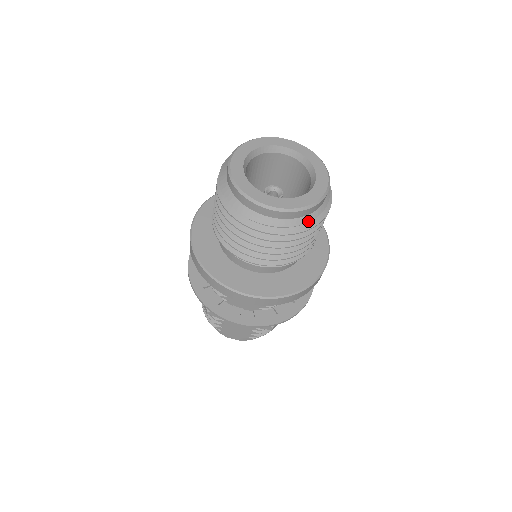
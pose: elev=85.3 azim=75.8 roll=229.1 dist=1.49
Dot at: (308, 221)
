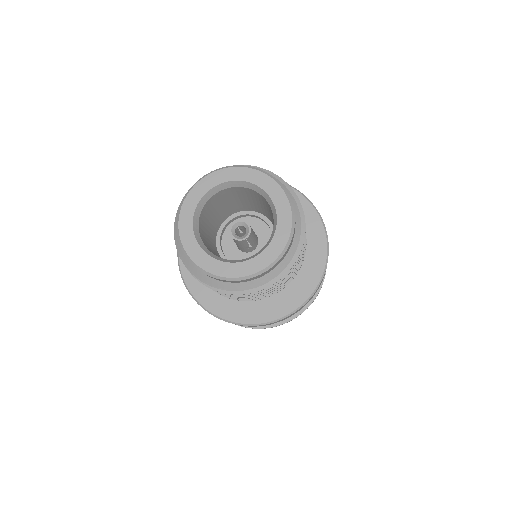
Dot at: (298, 239)
